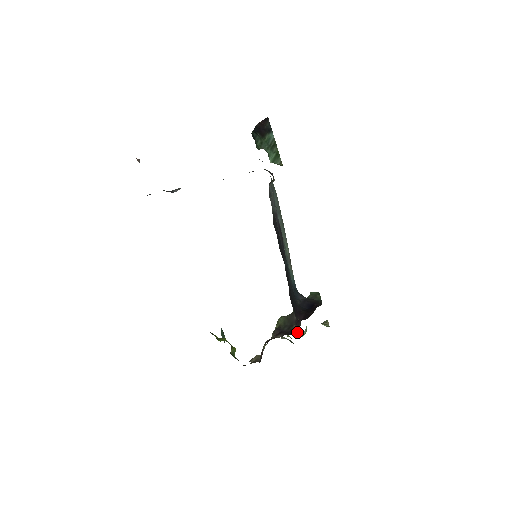
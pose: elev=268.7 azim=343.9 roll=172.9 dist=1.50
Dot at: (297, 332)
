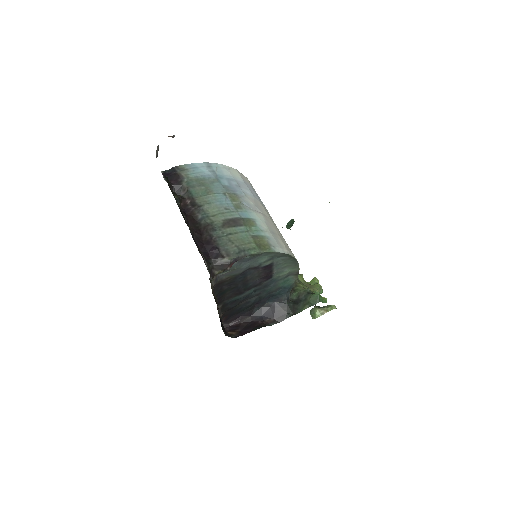
Dot at: occluded
